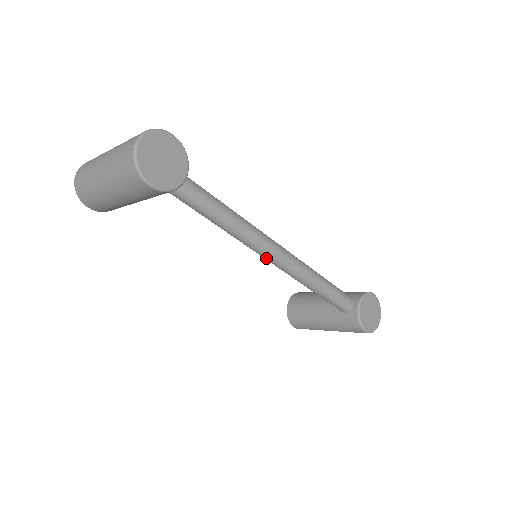
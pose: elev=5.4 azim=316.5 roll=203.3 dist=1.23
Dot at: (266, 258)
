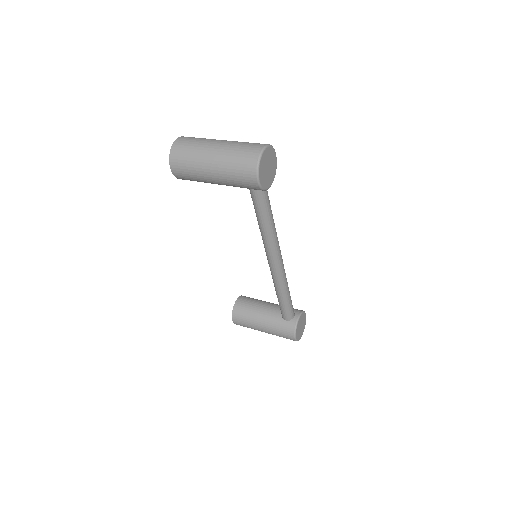
Dot at: (271, 260)
